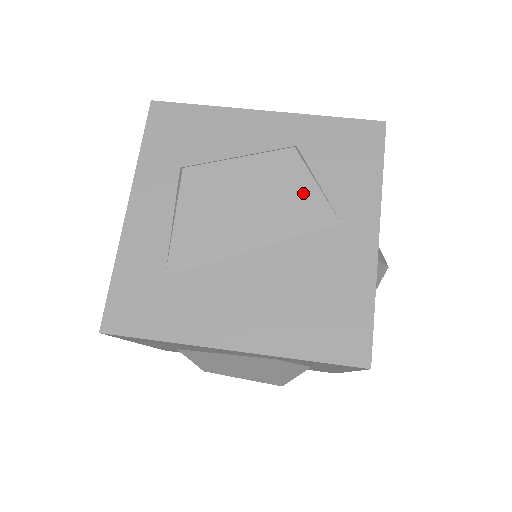
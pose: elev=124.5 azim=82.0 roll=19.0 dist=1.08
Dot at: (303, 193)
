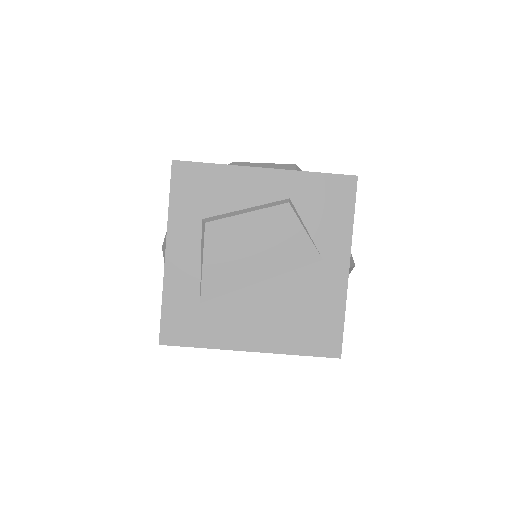
Dot at: (296, 238)
